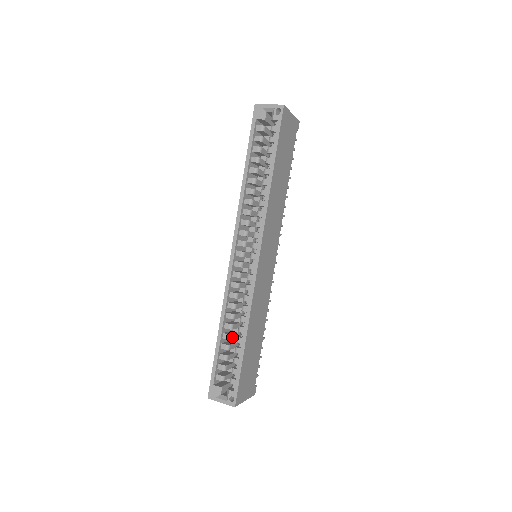
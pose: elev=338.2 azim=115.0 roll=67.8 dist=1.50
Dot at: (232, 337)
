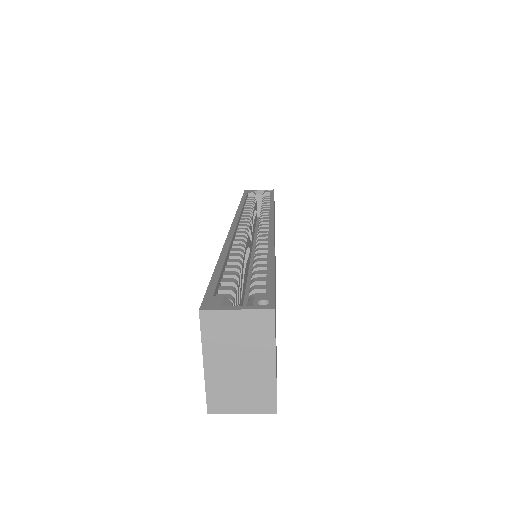
Dot at: (240, 275)
